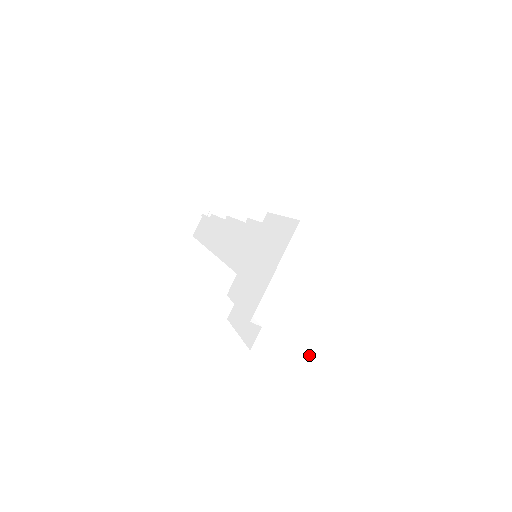
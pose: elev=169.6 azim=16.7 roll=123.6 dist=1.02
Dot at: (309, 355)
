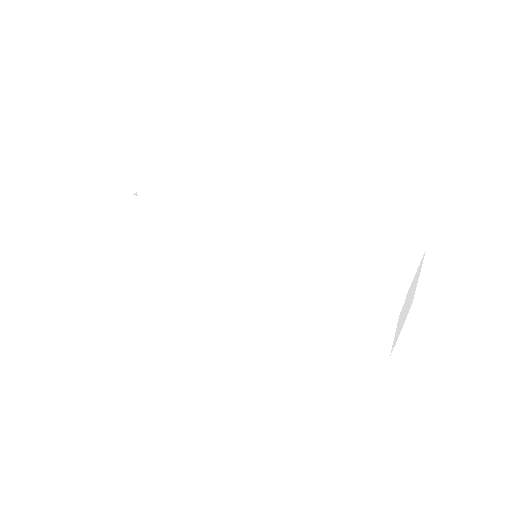
Dot at: (397, 333)
